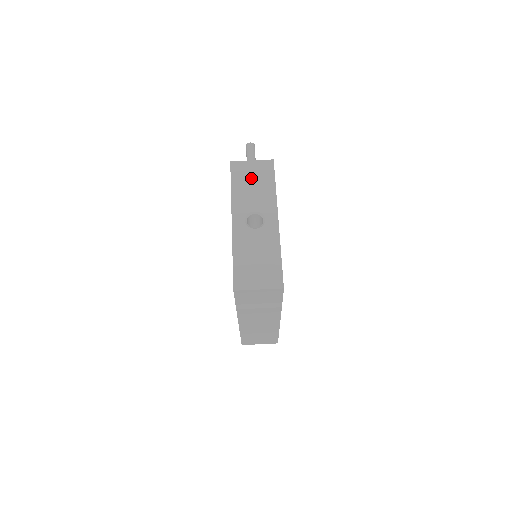
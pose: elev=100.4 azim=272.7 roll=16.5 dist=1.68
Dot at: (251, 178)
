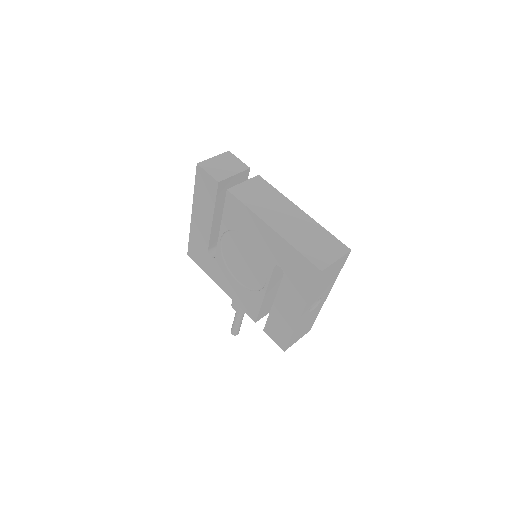
Dot at: occluded
